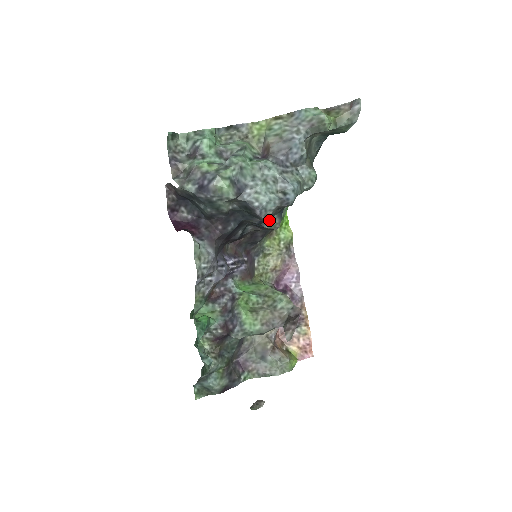
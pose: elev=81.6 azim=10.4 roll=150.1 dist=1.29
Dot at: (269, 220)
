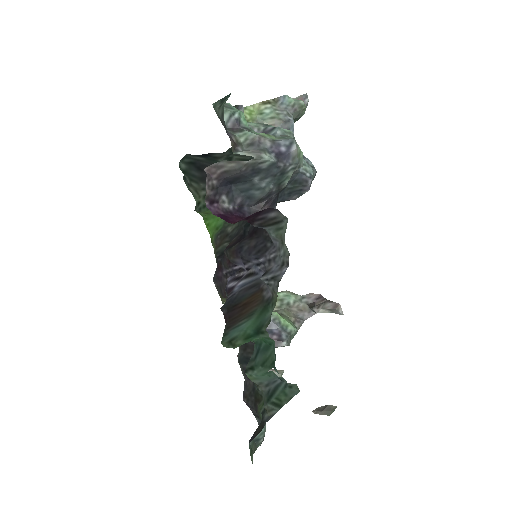
Dot at: occluded
